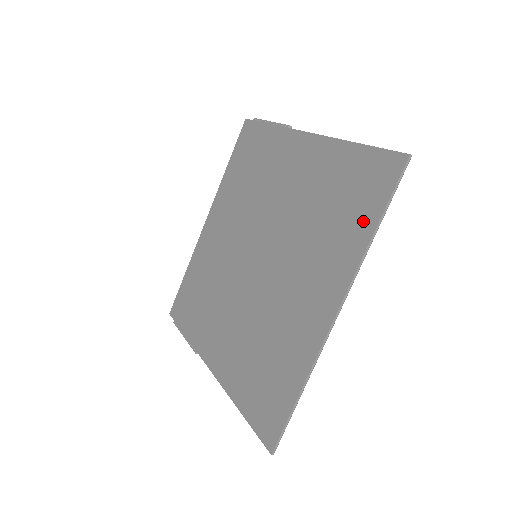
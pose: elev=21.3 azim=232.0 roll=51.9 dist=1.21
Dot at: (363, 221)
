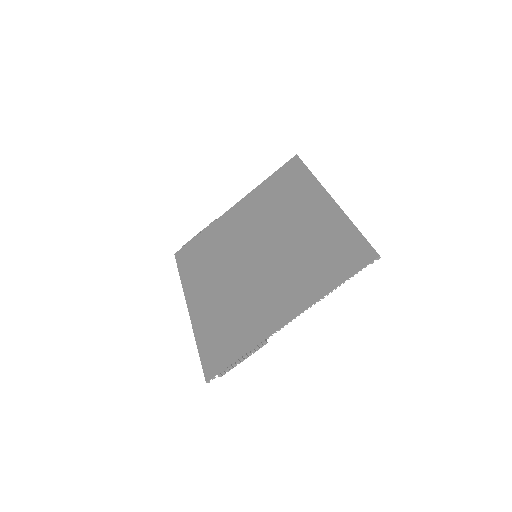
Dot at: (302, 178)
